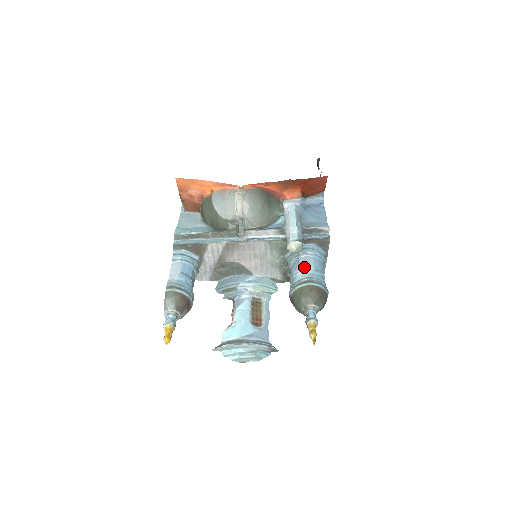
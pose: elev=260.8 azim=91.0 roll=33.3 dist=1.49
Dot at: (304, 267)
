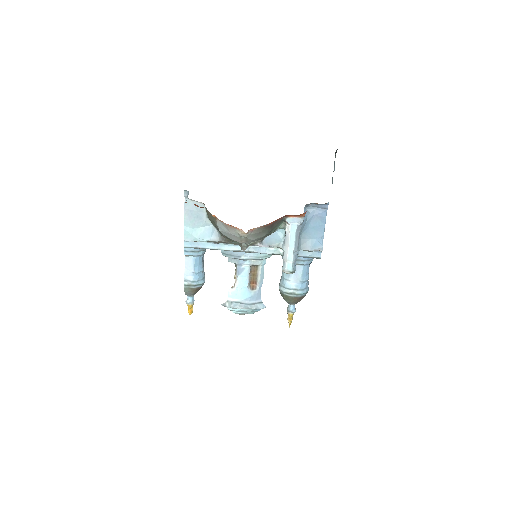
Dot at: (294, 277)
